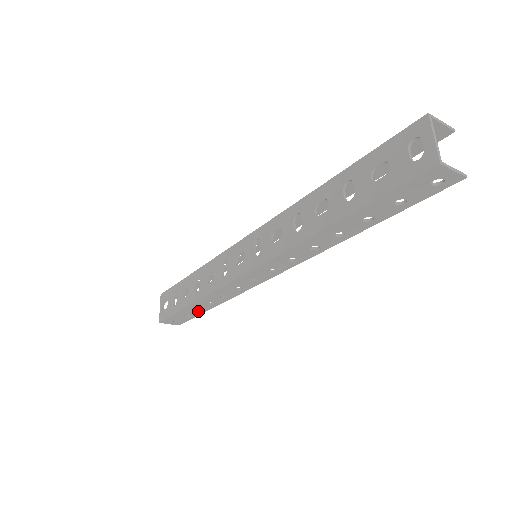
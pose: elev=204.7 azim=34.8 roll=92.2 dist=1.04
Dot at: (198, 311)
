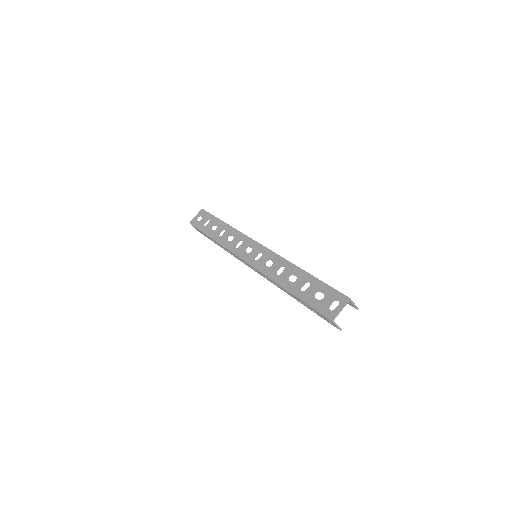
Dot at: (212, 240)
